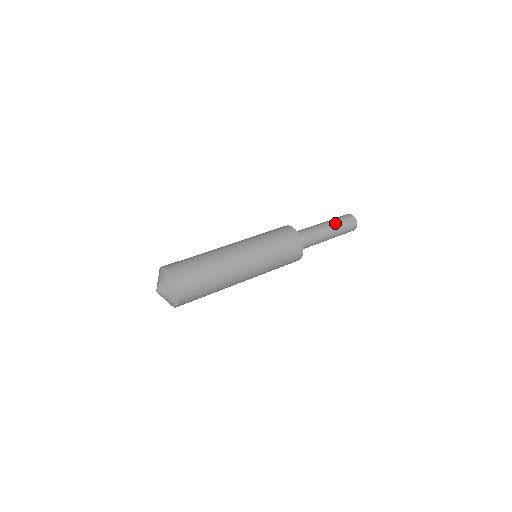
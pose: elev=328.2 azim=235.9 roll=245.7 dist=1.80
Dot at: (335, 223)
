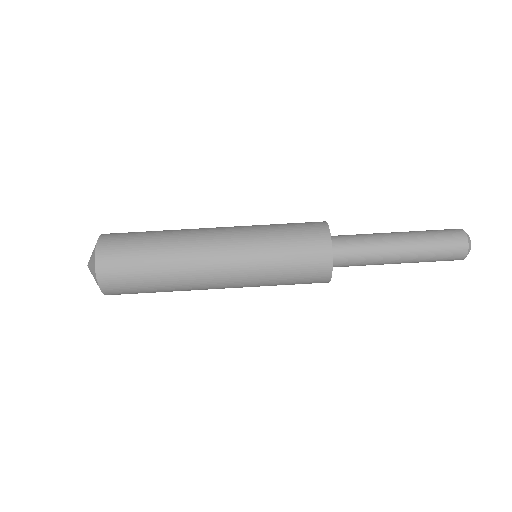
Dot at: (420, 257)
